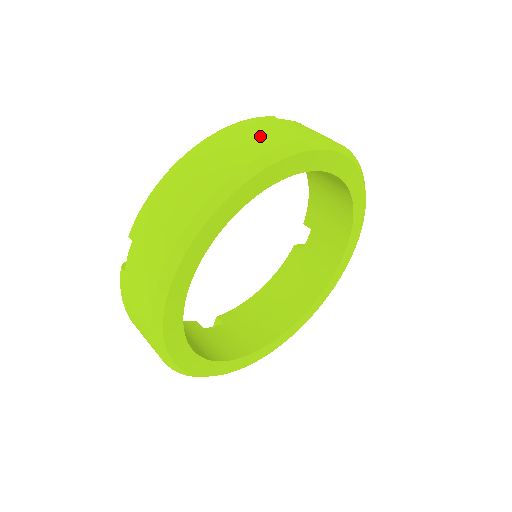
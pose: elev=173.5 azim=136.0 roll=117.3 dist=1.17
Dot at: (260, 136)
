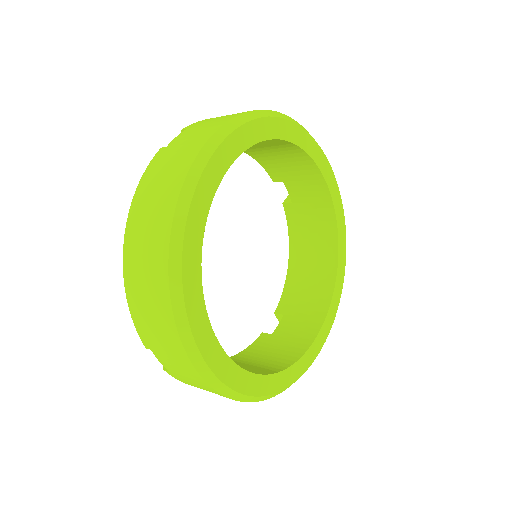
Dot at: (161, 187)
